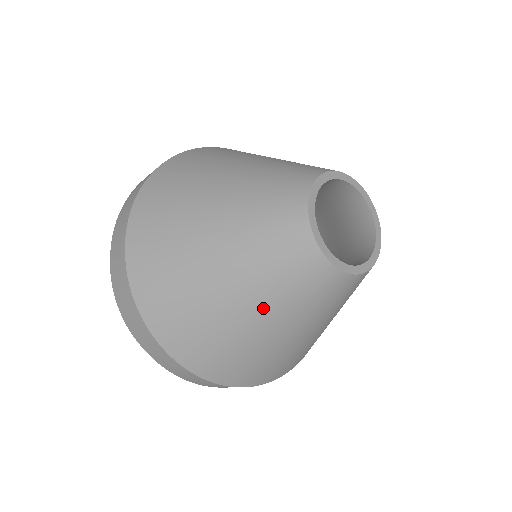
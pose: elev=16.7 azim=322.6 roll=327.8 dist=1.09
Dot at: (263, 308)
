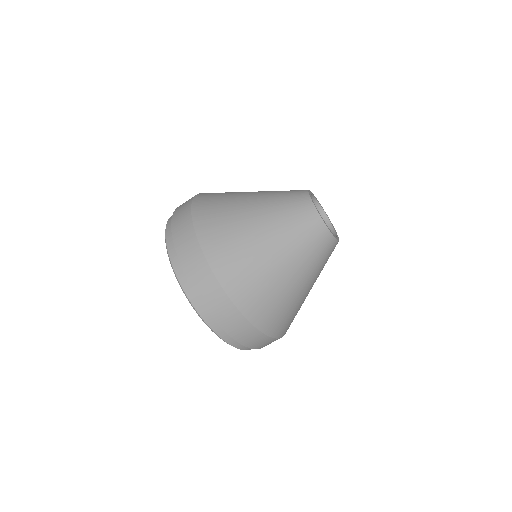
Dot at: (261, 198)
